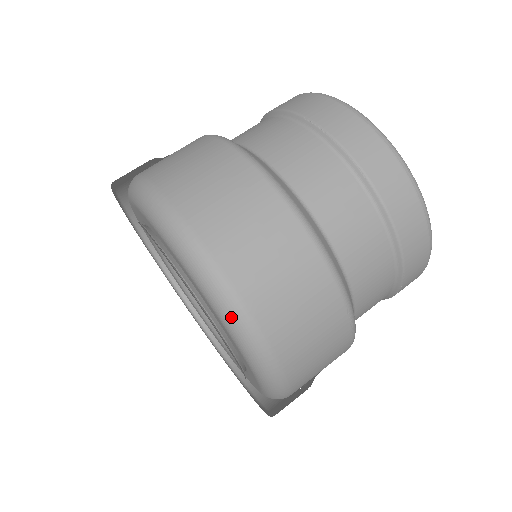
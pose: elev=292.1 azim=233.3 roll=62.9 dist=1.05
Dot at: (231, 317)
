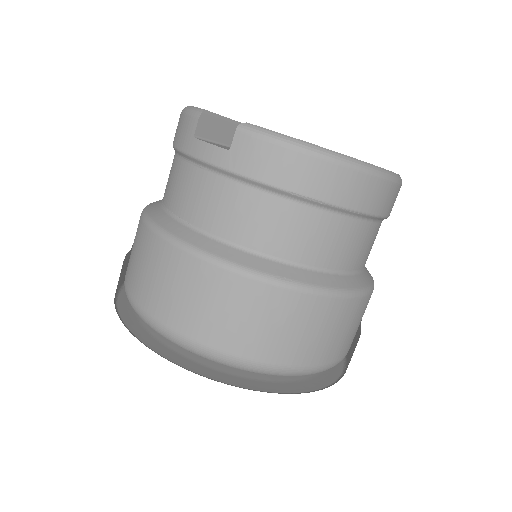
Dot at: occluded
